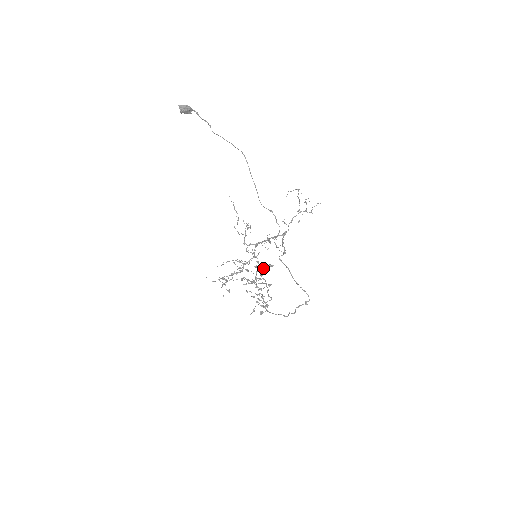
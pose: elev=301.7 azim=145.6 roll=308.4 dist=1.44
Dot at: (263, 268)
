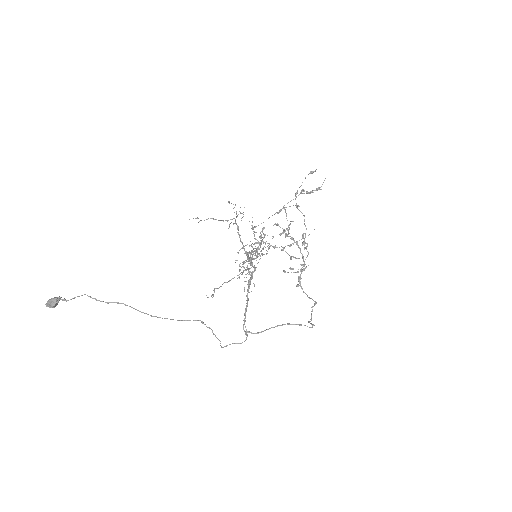
Dot at: occluded
